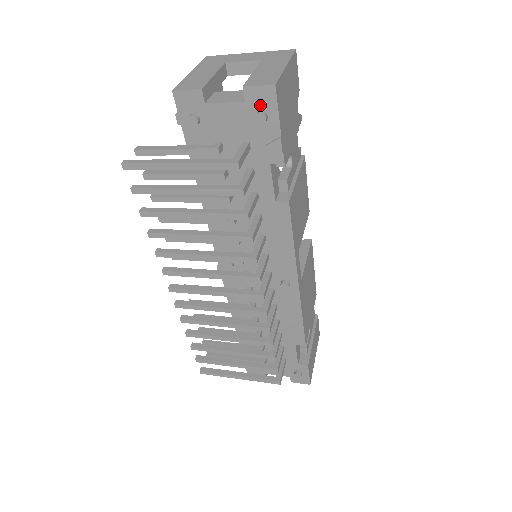
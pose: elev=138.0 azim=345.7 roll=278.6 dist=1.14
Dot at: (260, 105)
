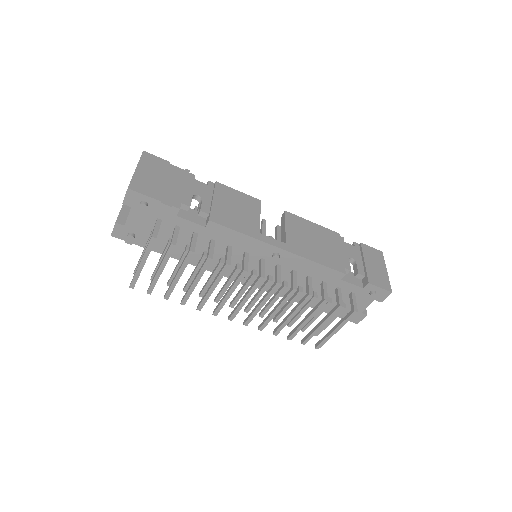
Dot at: (137, 201)
